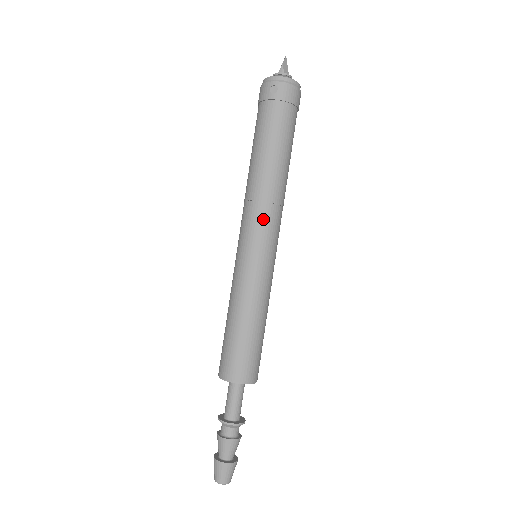
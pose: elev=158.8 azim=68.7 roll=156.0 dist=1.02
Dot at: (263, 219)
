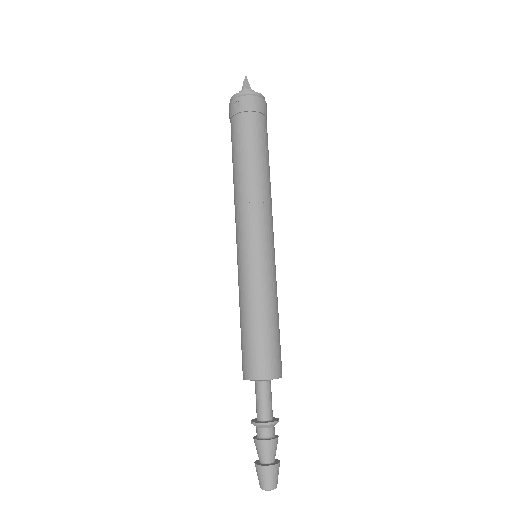
Dot at: (250, 218)
